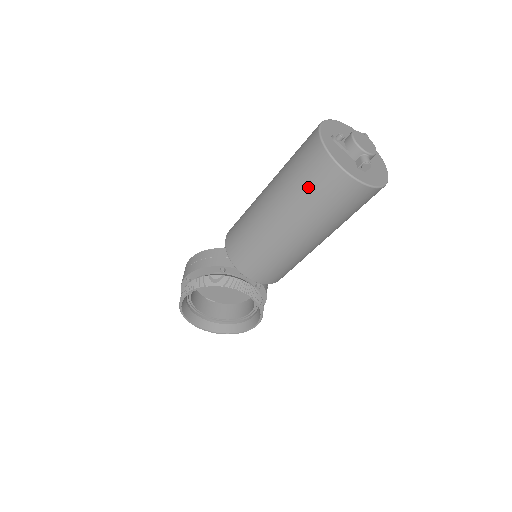
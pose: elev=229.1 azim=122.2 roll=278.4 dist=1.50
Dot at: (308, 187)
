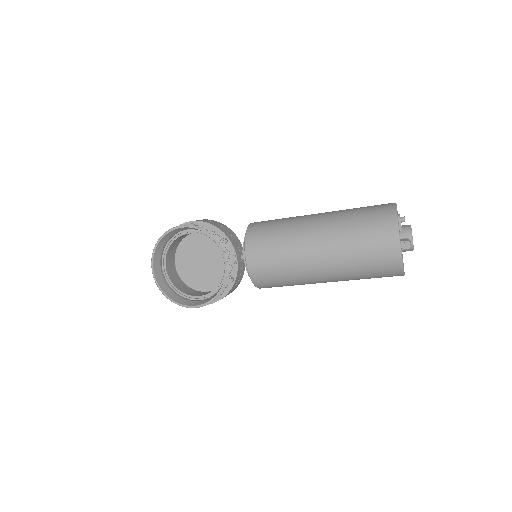
Dot at: (362, 222)
